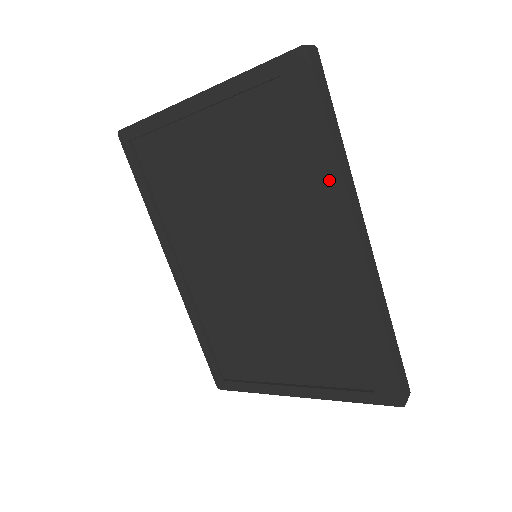
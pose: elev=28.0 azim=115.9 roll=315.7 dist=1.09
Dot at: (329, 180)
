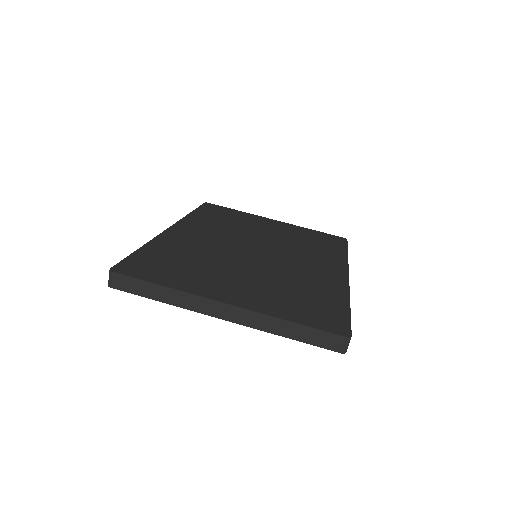
Dot at: occluded
